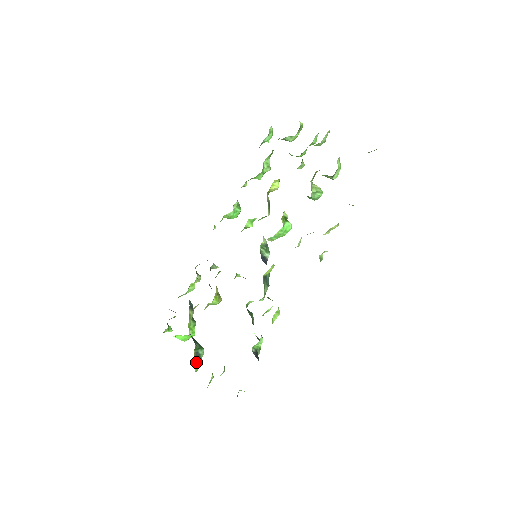
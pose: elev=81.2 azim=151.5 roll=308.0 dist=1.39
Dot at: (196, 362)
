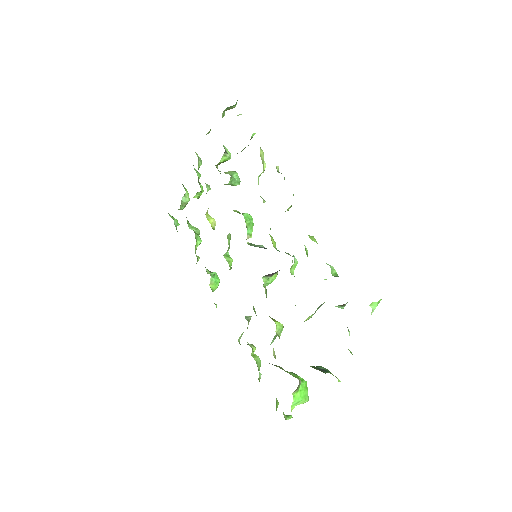
Dot at: occluded
